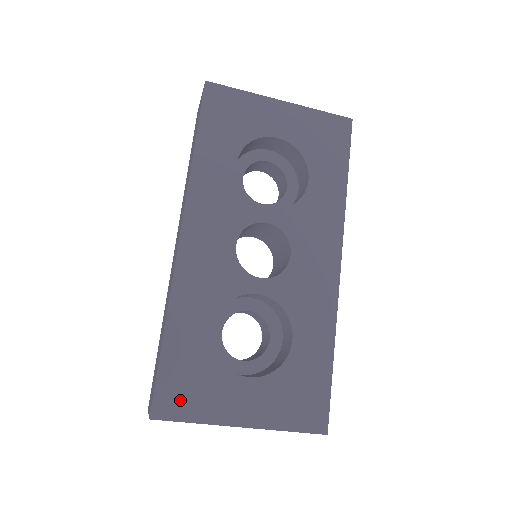
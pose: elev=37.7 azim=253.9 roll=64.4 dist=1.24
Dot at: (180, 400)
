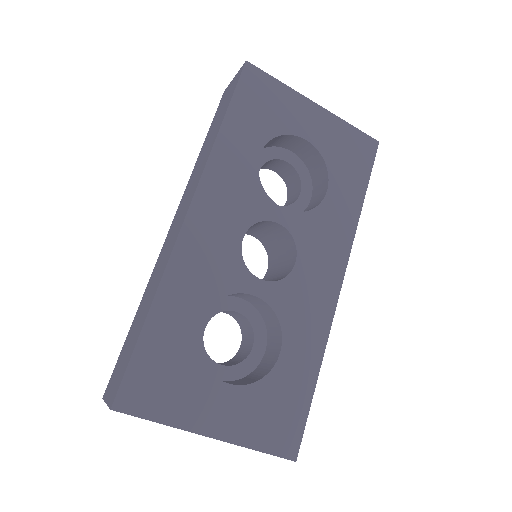
Dot at: (149, 394)
